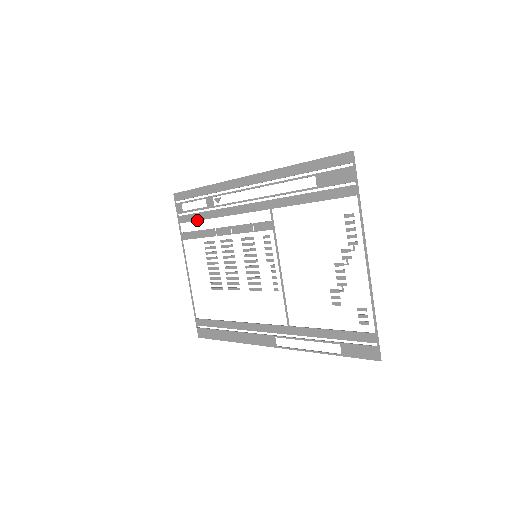
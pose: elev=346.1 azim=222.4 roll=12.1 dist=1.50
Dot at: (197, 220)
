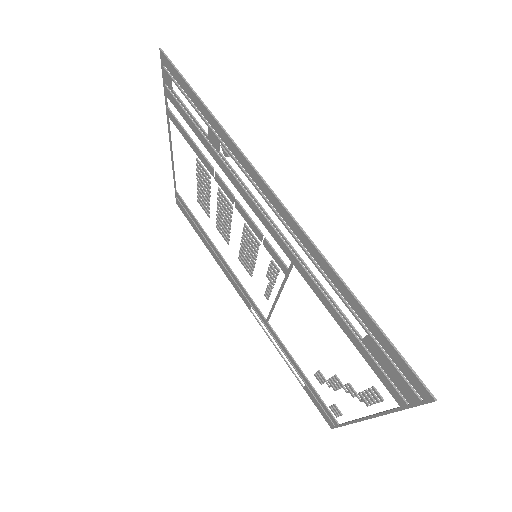
Dot at: occluded
